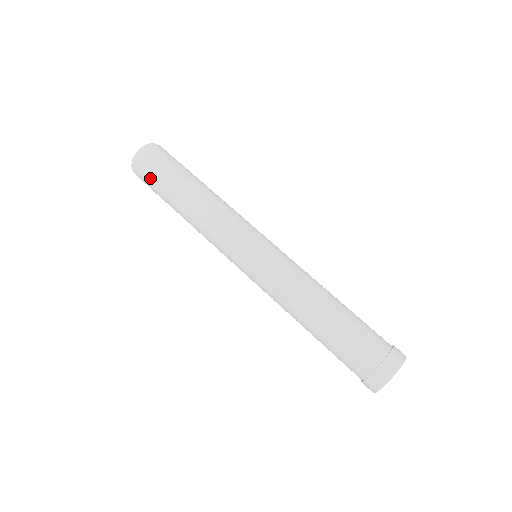
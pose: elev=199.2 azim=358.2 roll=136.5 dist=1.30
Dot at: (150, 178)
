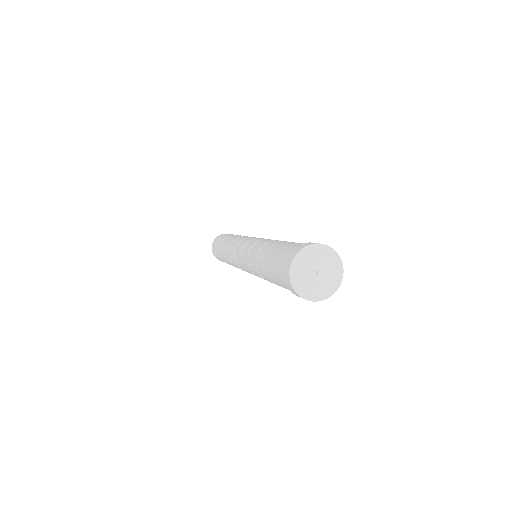
Dot at: (215, 249)
